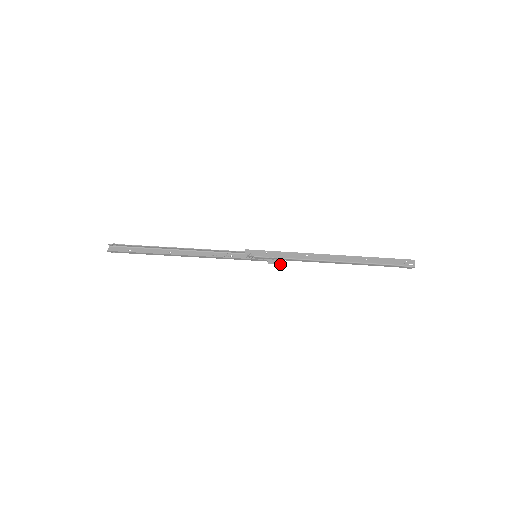
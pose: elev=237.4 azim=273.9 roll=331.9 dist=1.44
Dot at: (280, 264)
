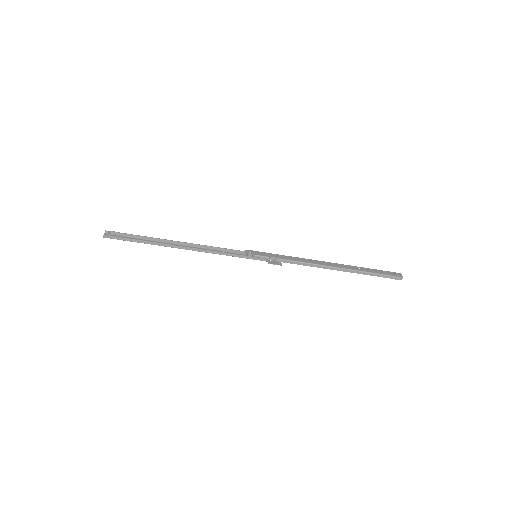
Dot at: (280, 264)
